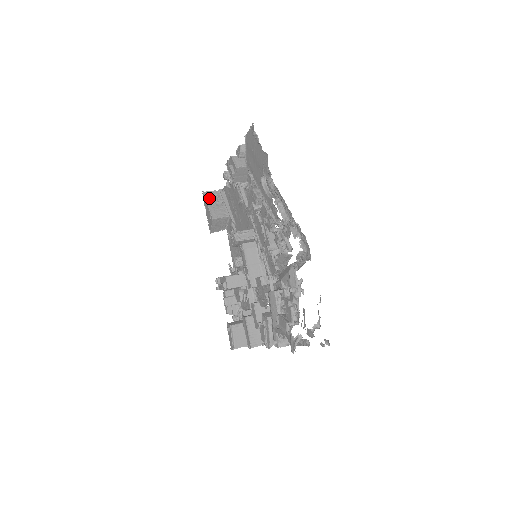
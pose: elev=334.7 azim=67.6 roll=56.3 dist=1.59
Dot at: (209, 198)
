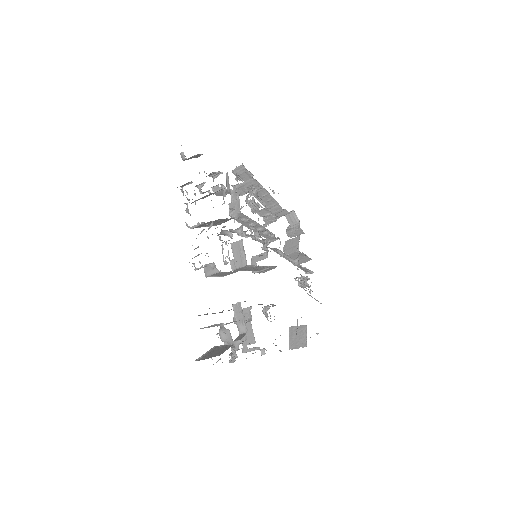
Dot at: occluded
